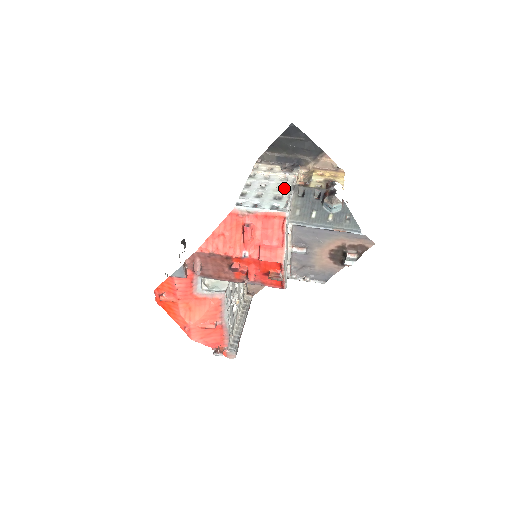
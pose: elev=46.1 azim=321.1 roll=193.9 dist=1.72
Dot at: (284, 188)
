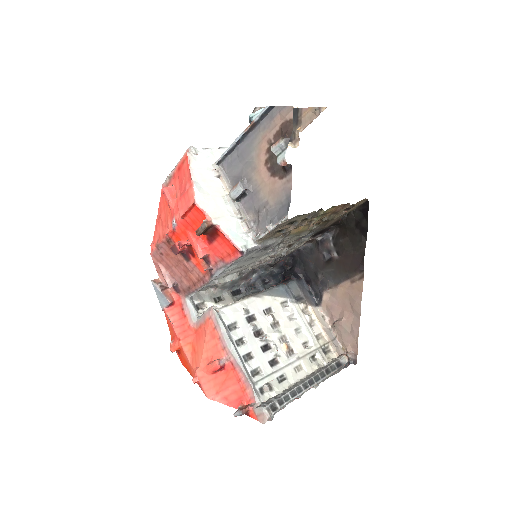
Dot at: occluded
